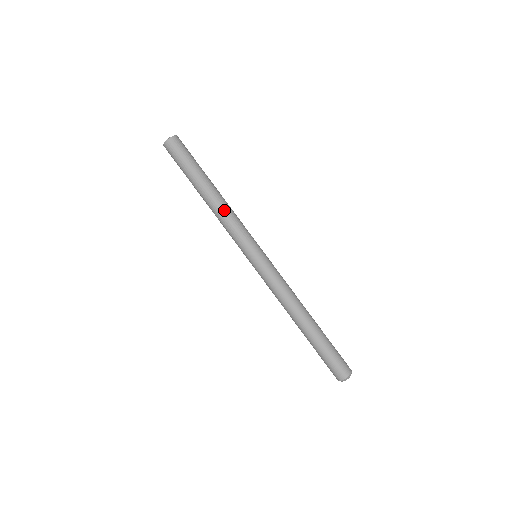
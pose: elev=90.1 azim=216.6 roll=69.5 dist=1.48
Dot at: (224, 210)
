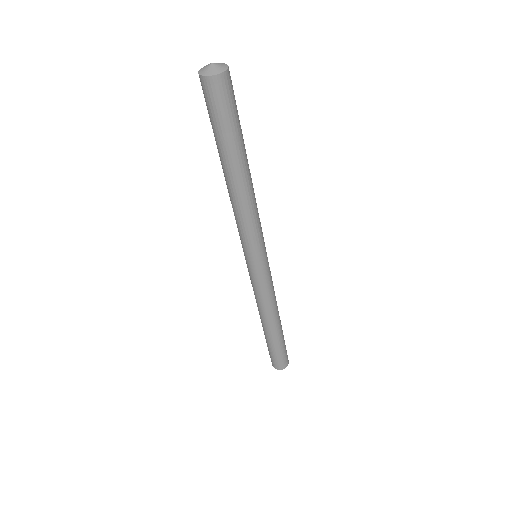
Dot at: (236, 206)
